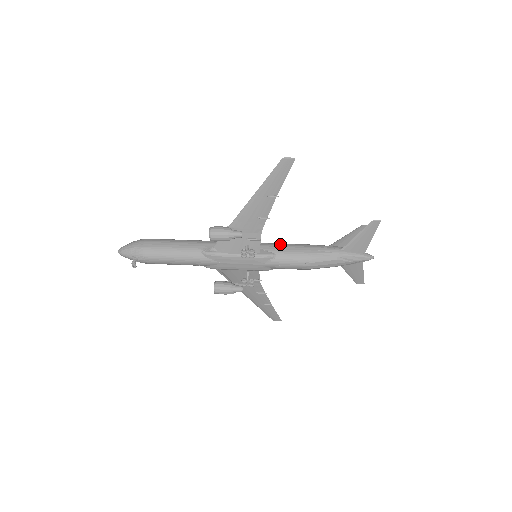
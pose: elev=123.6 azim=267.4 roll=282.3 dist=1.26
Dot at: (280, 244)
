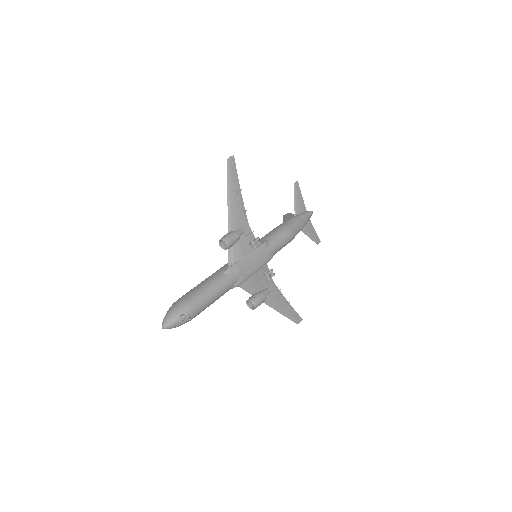
Dot at: (262, 238)
